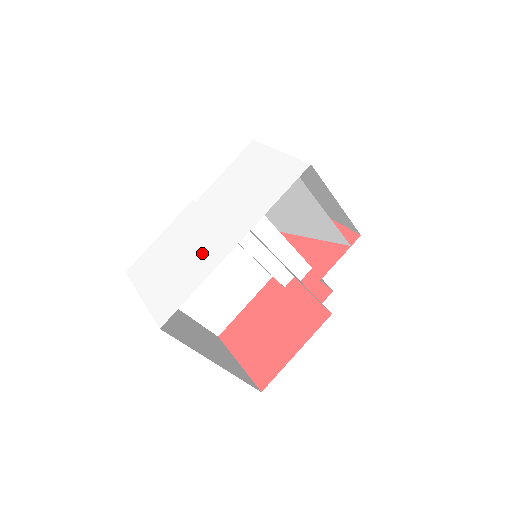
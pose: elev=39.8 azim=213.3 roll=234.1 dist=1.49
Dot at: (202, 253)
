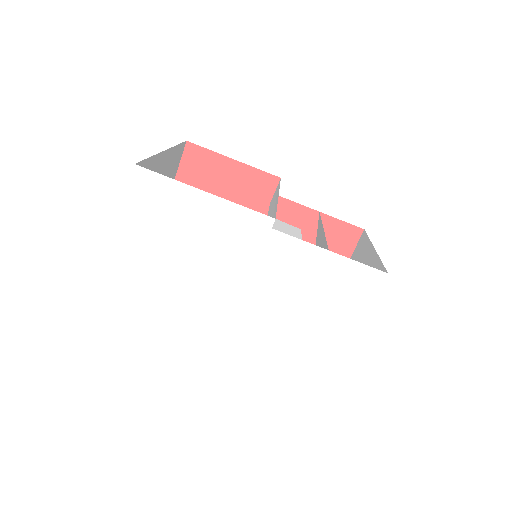
Dot at: (196, 299)
